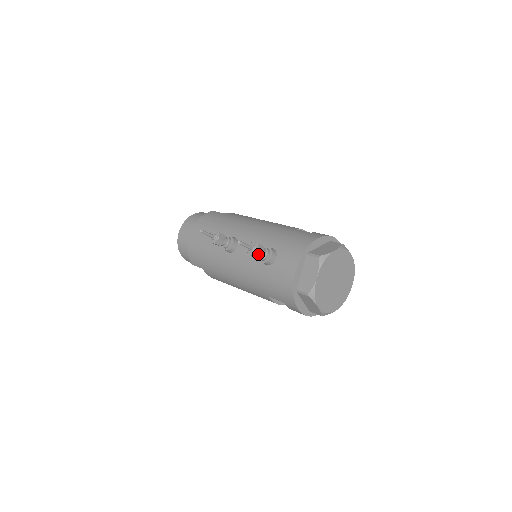
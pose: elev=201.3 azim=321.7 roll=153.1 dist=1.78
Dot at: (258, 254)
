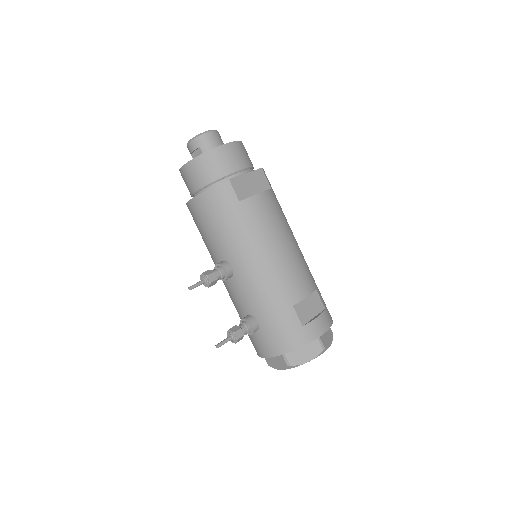
Dot at: occluded
